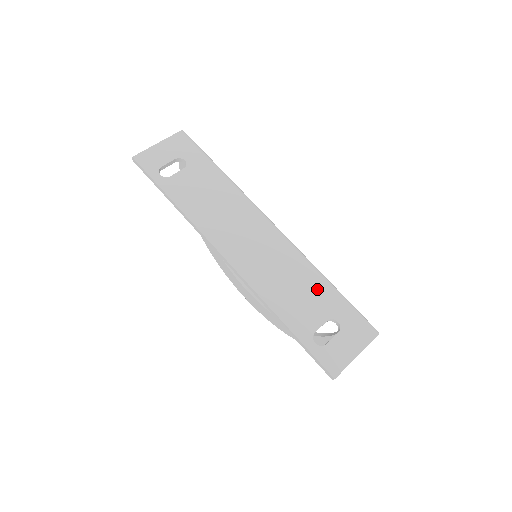
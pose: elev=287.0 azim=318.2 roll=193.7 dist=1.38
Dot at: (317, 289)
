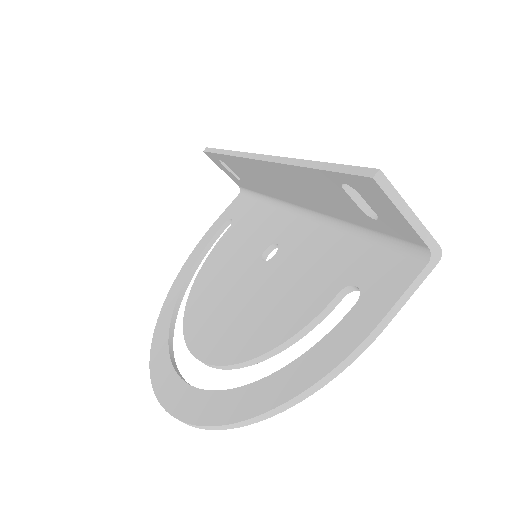
Dot at: occluded
